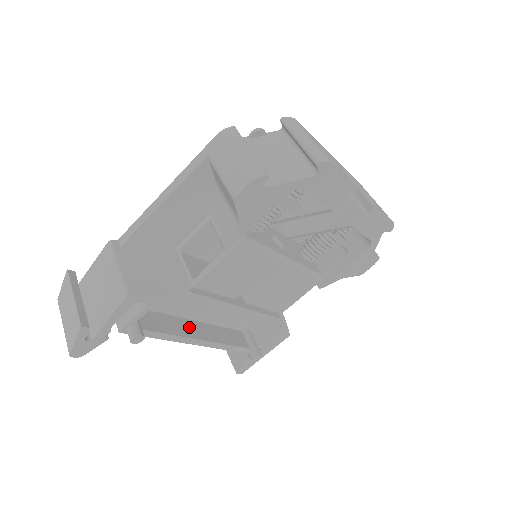
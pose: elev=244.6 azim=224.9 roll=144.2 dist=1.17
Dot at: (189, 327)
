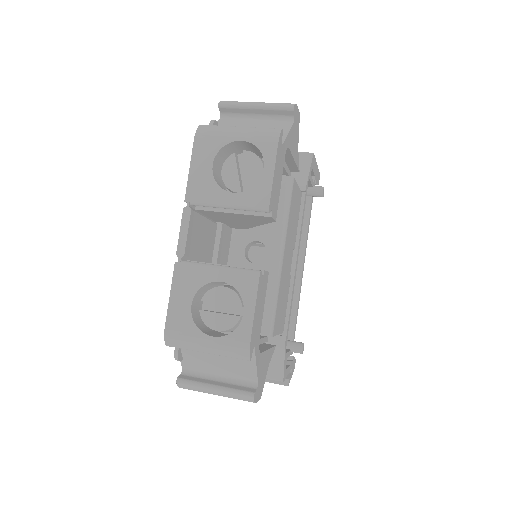
Dot at: occluded
